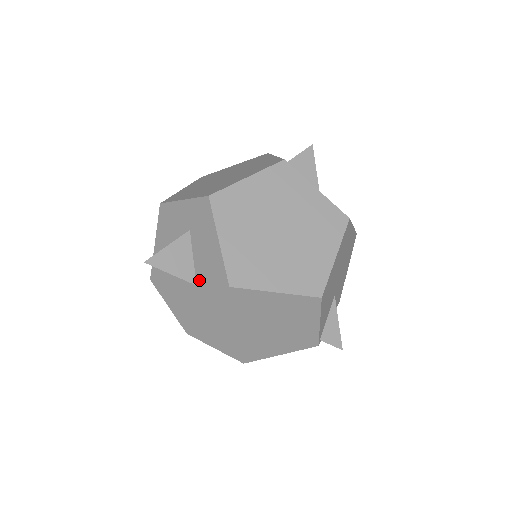
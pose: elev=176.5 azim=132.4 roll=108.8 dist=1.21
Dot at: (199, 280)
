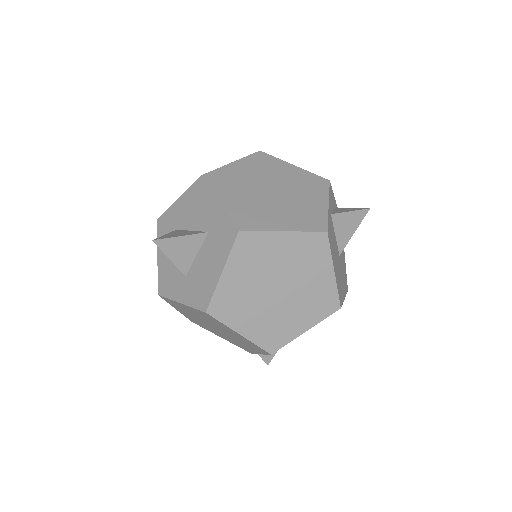
Dot at: (190, 276)
